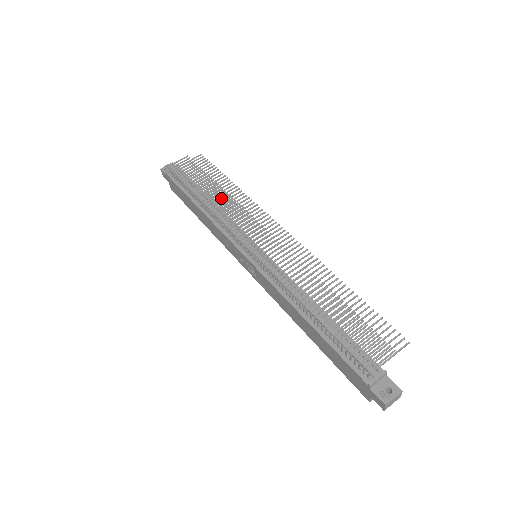
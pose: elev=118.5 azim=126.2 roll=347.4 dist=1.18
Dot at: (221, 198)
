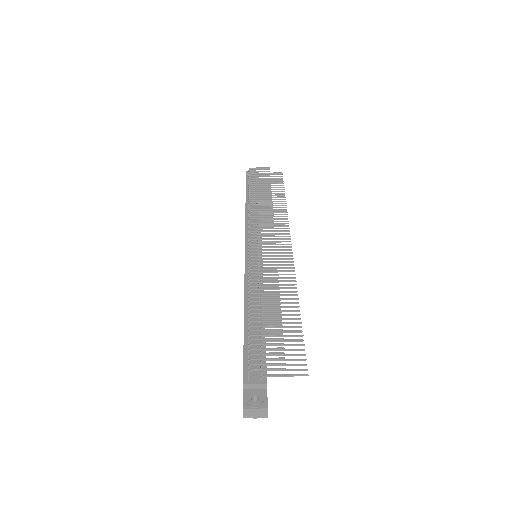
Dot at: occluded
